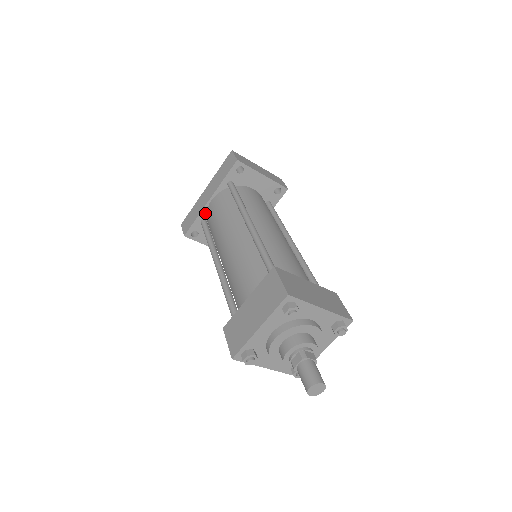
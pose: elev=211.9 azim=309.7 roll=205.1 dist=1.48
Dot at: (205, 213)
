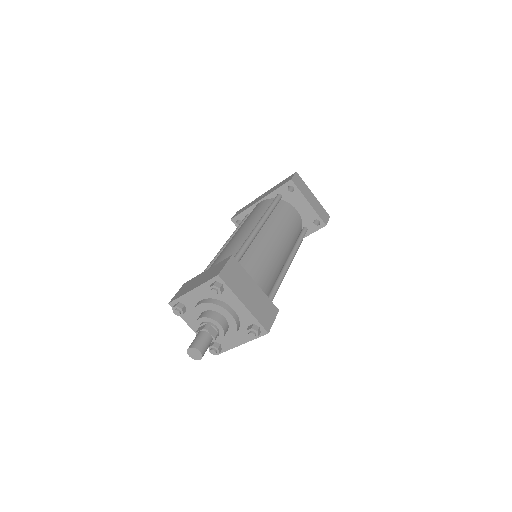
Dot at: (252, 210)
